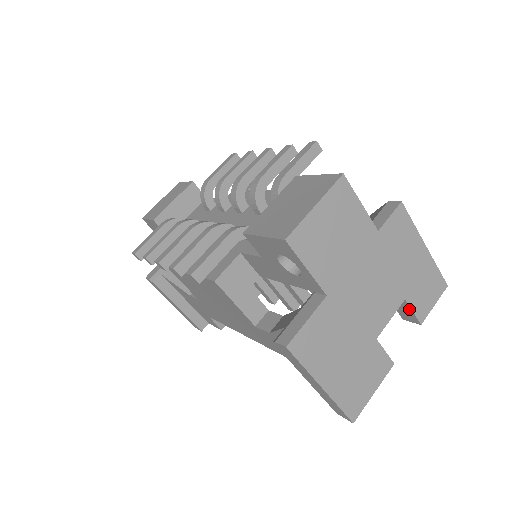
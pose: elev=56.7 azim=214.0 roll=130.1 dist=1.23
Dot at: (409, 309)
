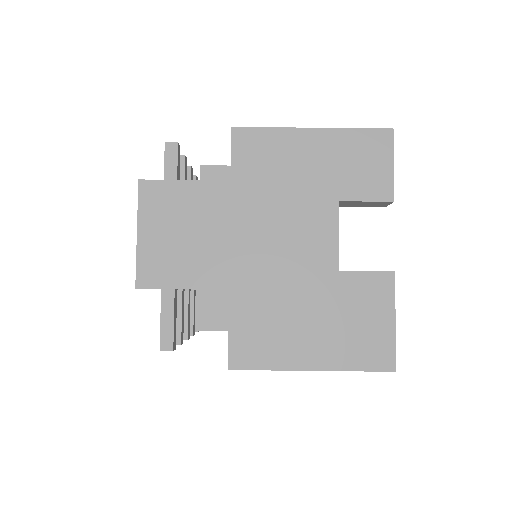
Dot at: (360, 202)
